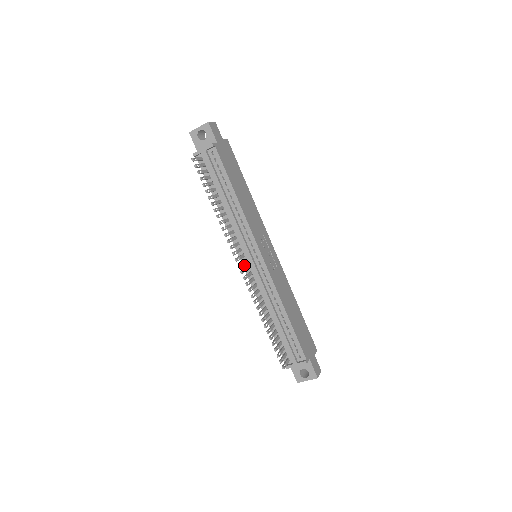
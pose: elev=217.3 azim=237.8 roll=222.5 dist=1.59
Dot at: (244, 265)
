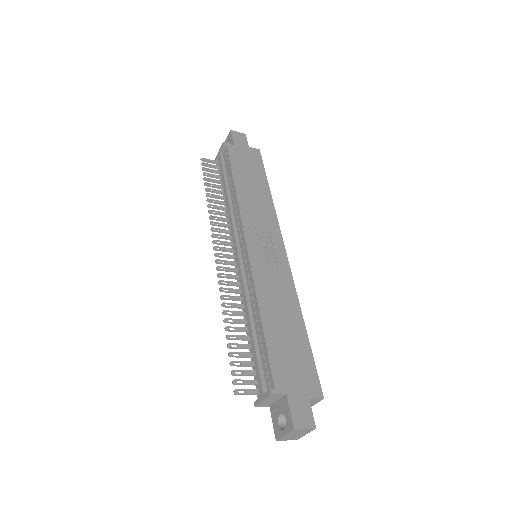
Dot at: occluded
